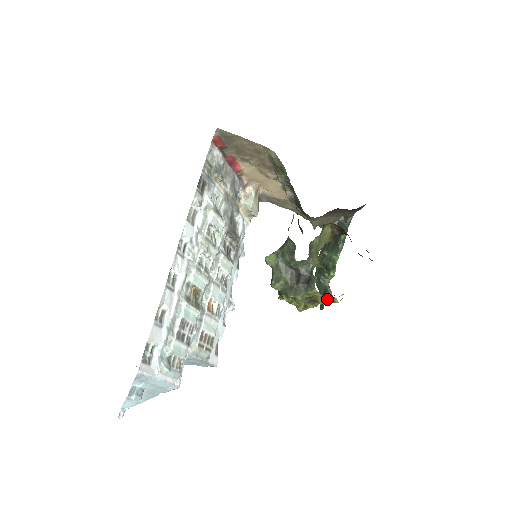
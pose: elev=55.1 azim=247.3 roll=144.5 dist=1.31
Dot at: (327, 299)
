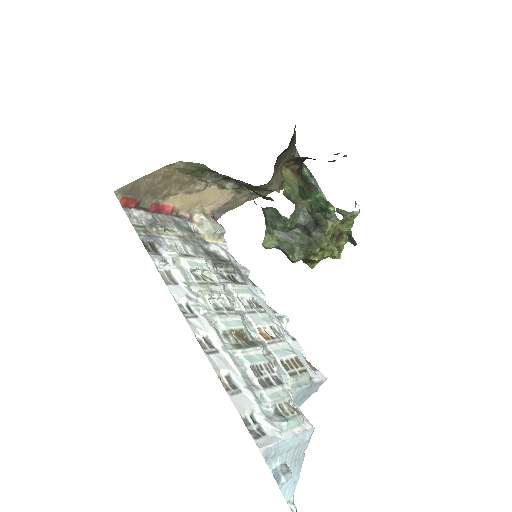
Dot at: (347, 221)
